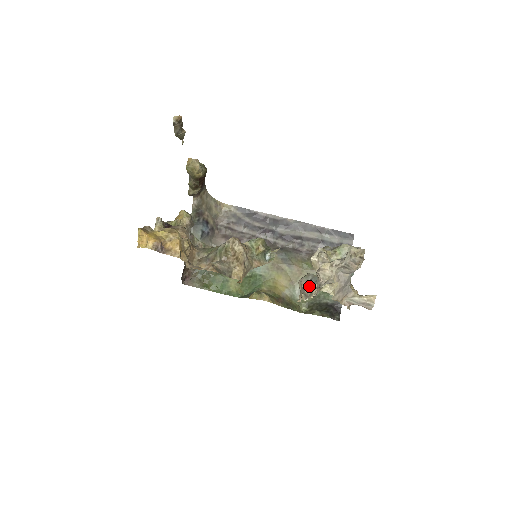
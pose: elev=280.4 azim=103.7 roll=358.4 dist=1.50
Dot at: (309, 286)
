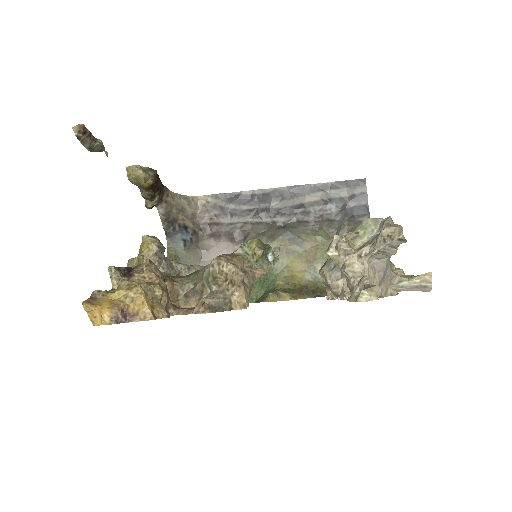
Dot at: (336, 283)
